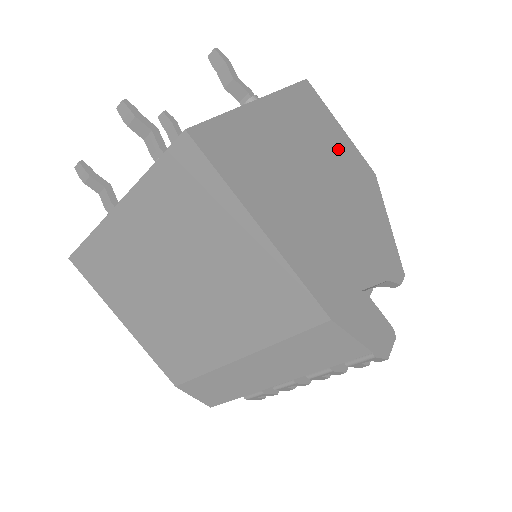
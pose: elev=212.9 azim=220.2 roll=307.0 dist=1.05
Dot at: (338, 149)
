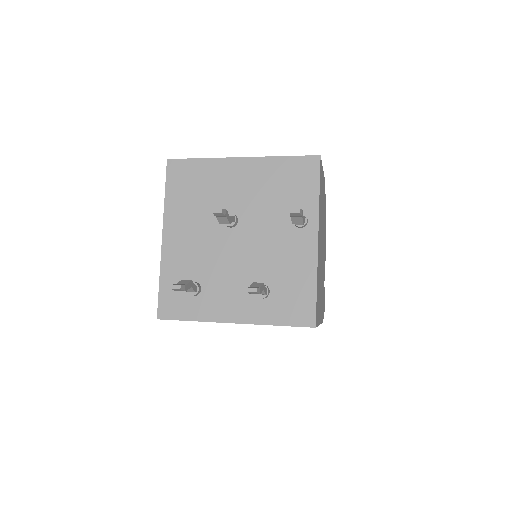
Dot at: occluded
